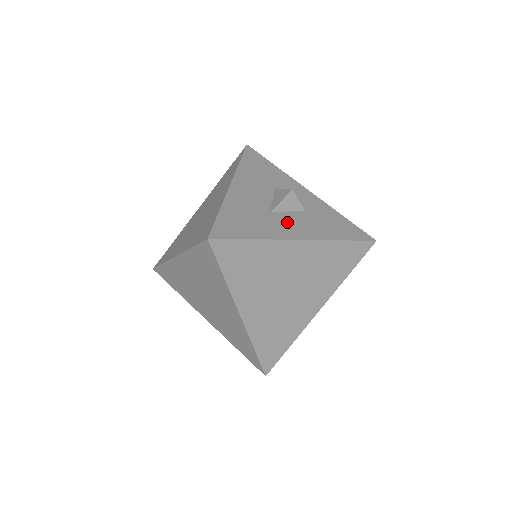
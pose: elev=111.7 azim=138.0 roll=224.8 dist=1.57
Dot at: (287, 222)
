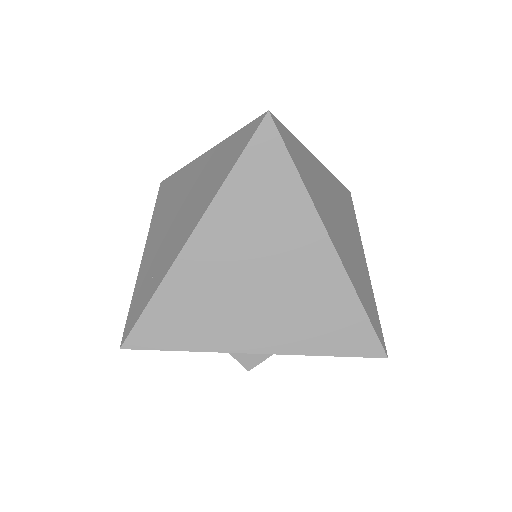
Dot at: occluded
